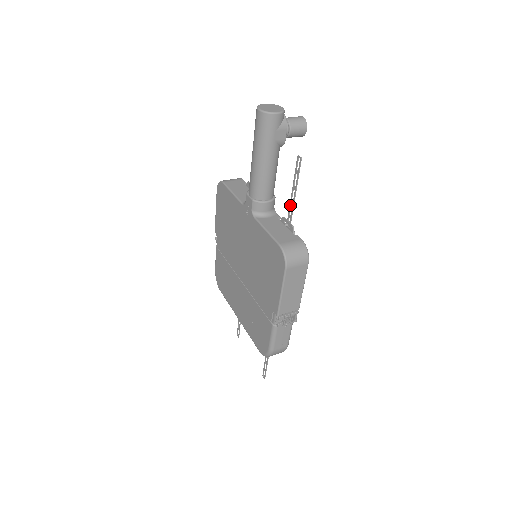
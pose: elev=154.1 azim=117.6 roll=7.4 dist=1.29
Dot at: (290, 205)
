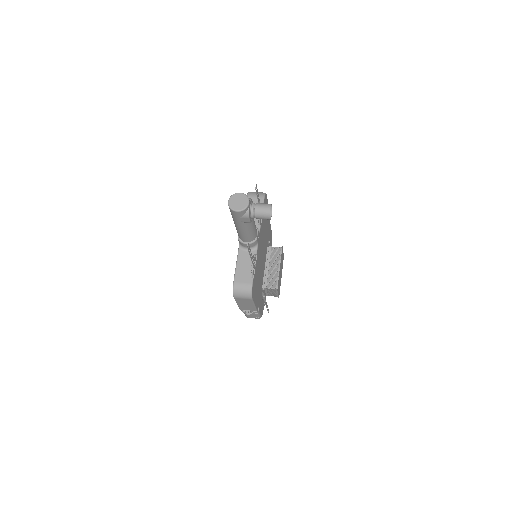
Dot at: (252, 258)
